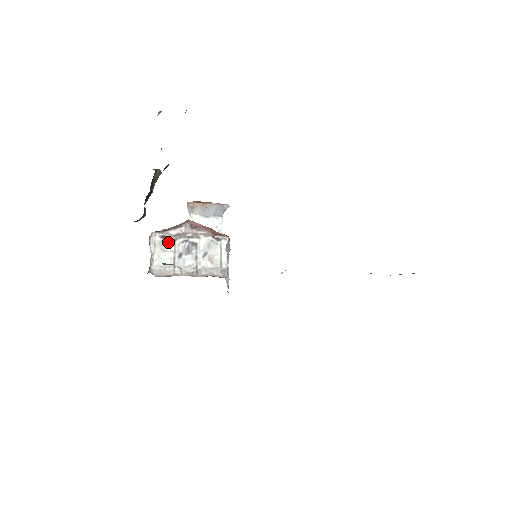
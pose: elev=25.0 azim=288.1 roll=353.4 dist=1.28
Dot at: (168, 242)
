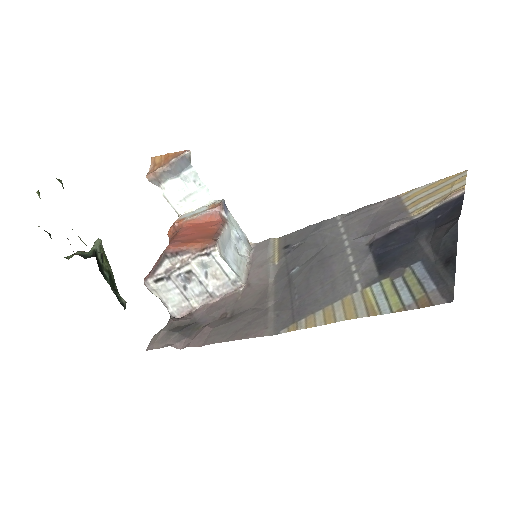
Dot at: (164, 282)
